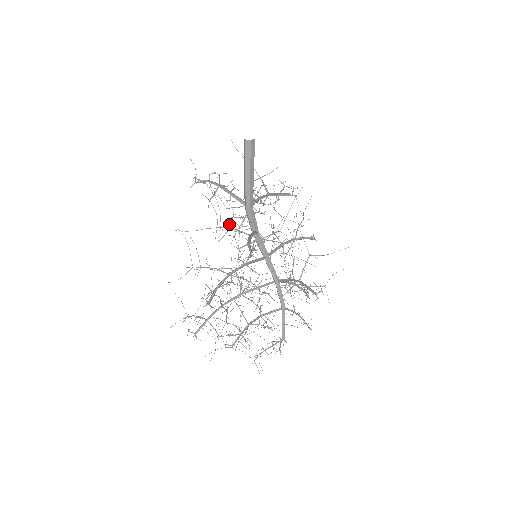
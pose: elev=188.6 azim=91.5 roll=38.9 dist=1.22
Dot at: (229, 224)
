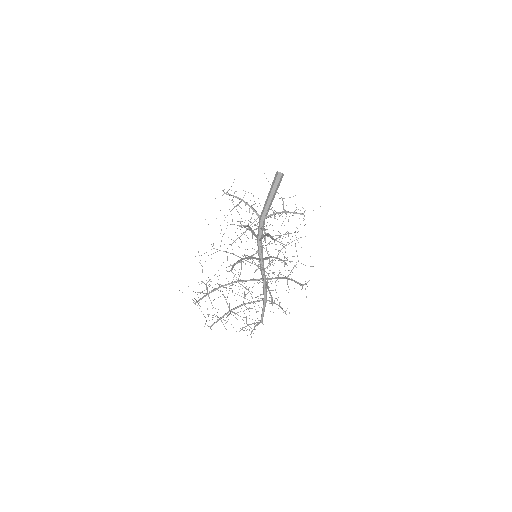
Dot at: occluded
